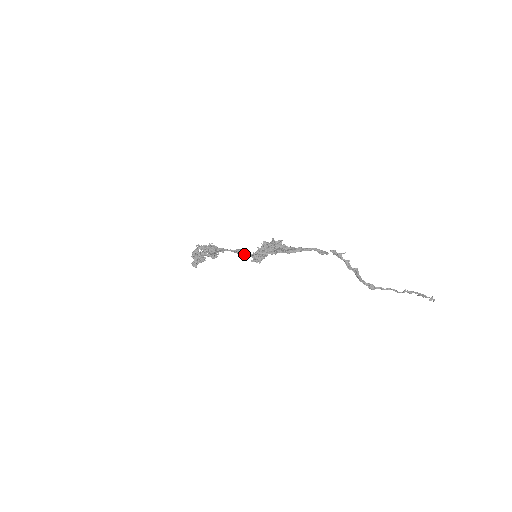
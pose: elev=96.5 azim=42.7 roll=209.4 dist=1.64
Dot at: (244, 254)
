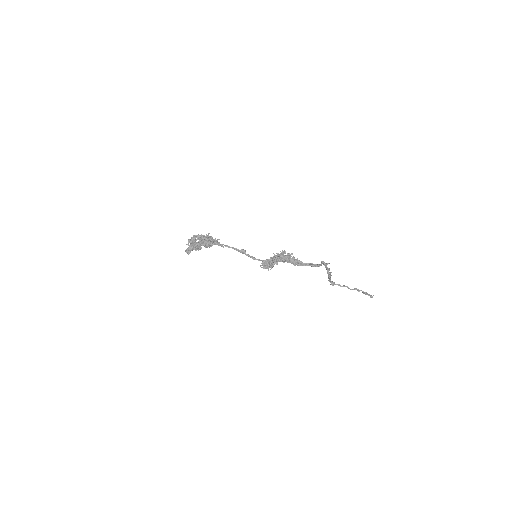
Dot at: (250, 256)
